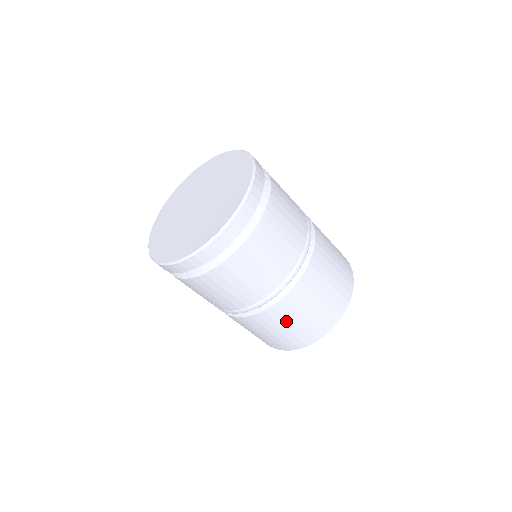
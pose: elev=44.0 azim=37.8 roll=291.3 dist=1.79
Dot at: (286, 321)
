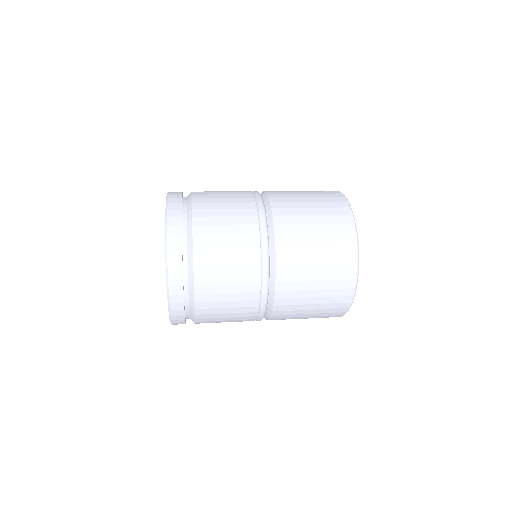
Dot at: occluded
